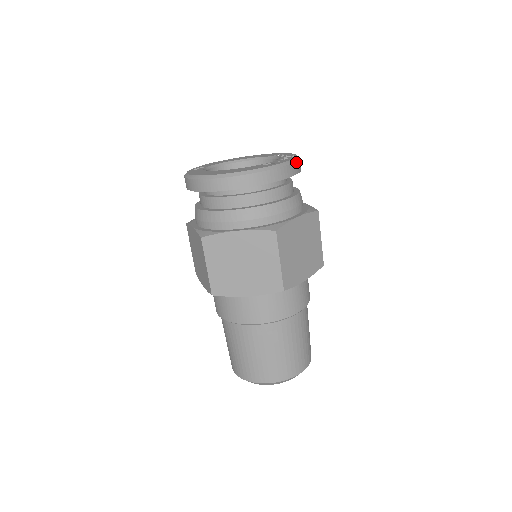
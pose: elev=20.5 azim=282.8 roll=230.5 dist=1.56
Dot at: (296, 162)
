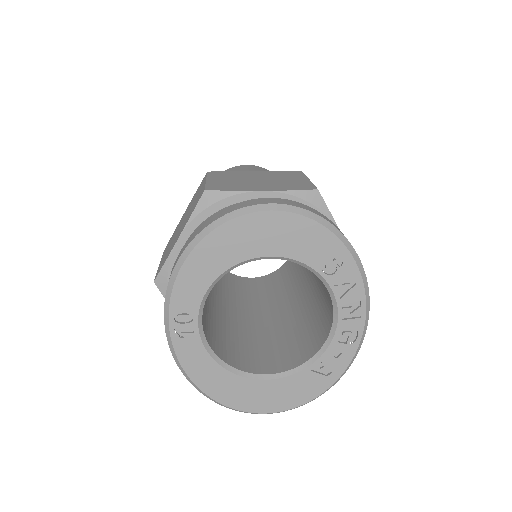
Dot at: (362, 341)
